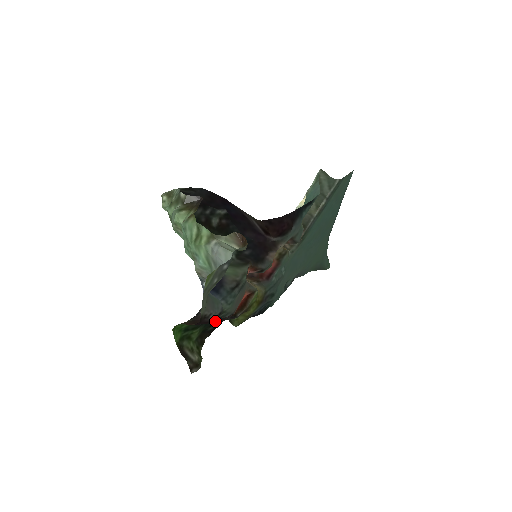
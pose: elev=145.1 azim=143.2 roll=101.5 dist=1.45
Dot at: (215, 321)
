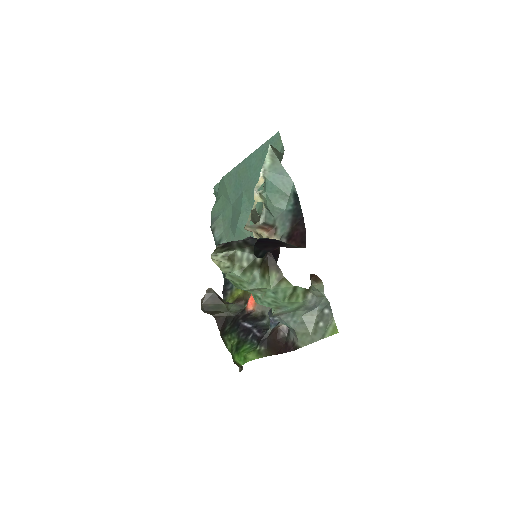
Dot at: (235, 323)
